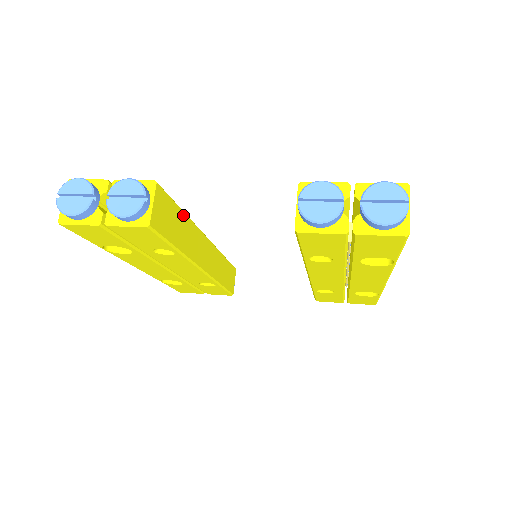
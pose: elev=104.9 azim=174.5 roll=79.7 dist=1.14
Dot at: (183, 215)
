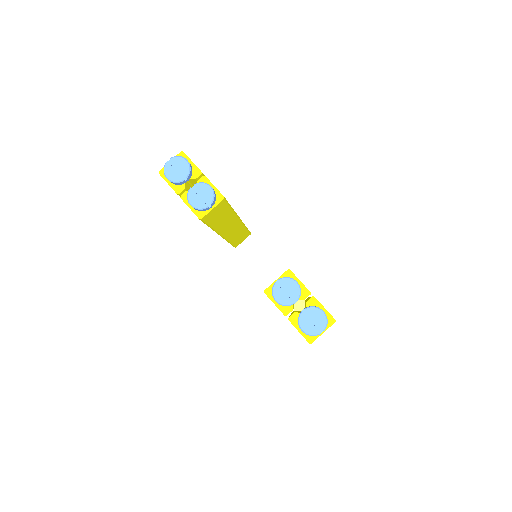
Dot at: (230, 211)
